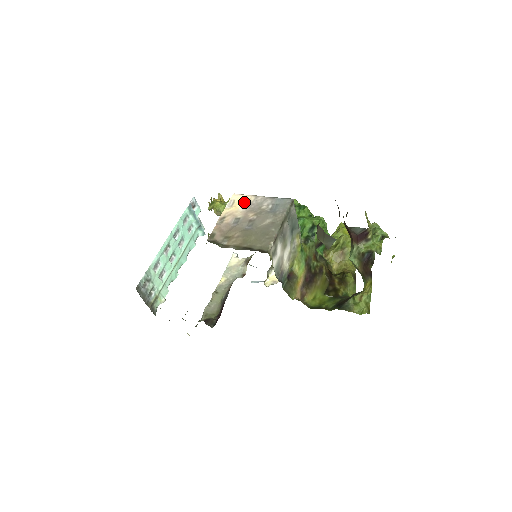
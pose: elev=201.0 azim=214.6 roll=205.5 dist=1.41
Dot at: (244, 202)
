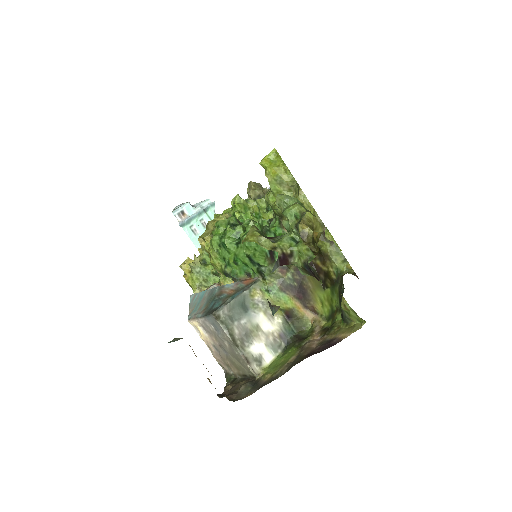
Dot at: (199, 326)
